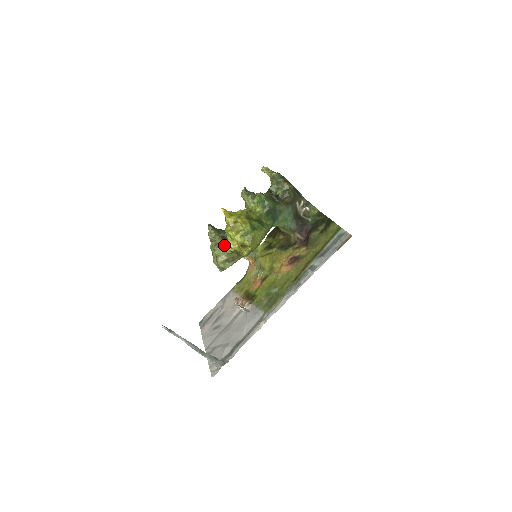
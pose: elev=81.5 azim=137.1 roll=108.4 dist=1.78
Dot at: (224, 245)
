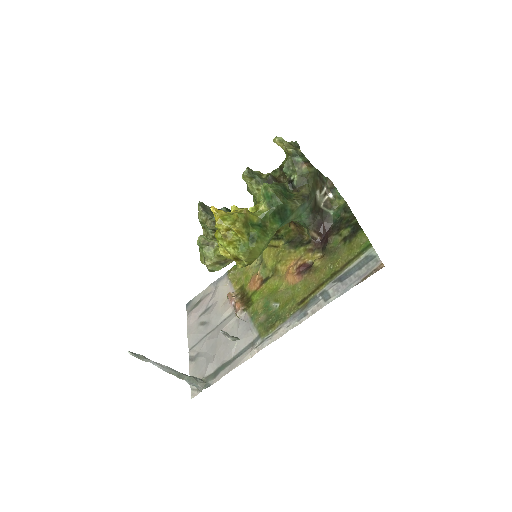
Dot at: (215, 243)
